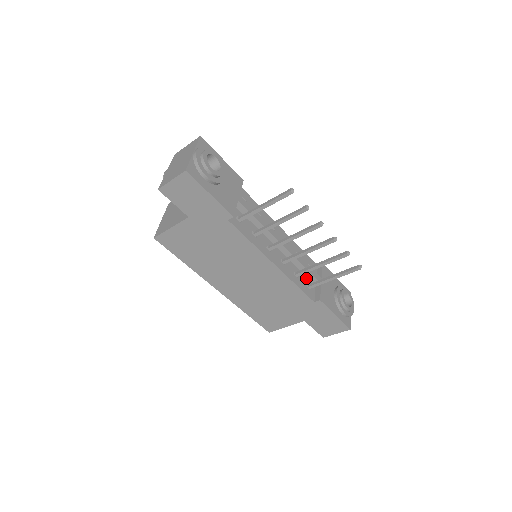
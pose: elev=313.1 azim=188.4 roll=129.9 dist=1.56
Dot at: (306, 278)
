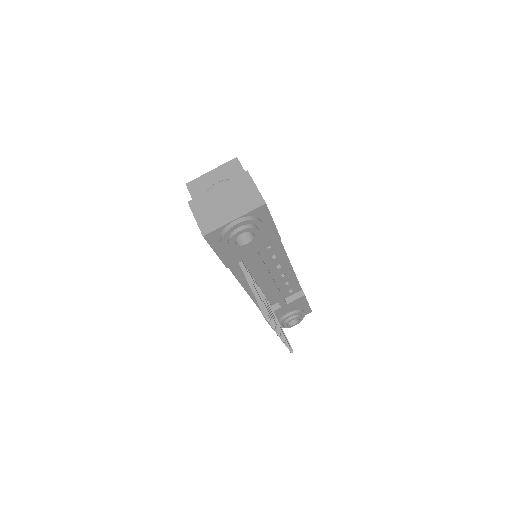
Dot at: (274, 298)
